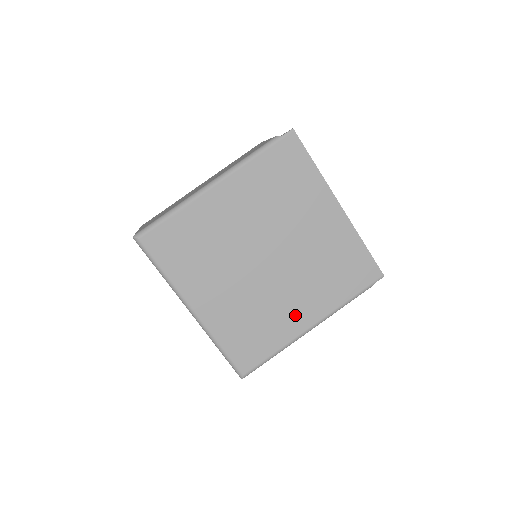
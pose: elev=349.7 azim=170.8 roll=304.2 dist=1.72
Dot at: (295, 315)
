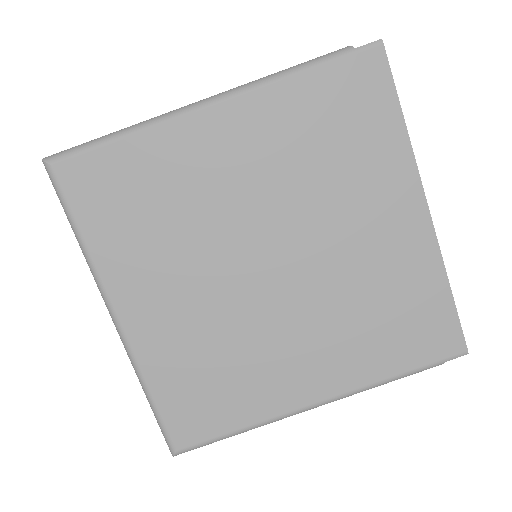
Dot at: (292, 376)
